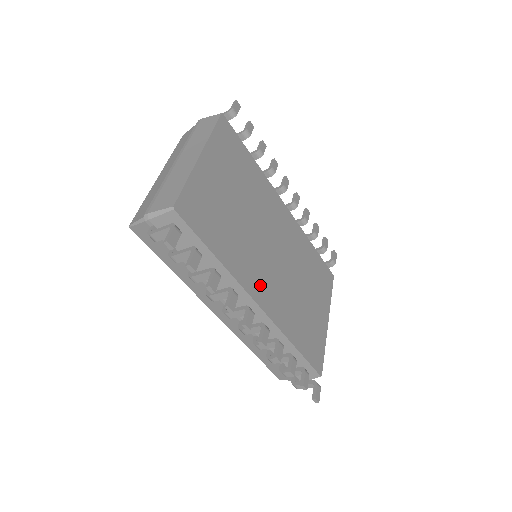
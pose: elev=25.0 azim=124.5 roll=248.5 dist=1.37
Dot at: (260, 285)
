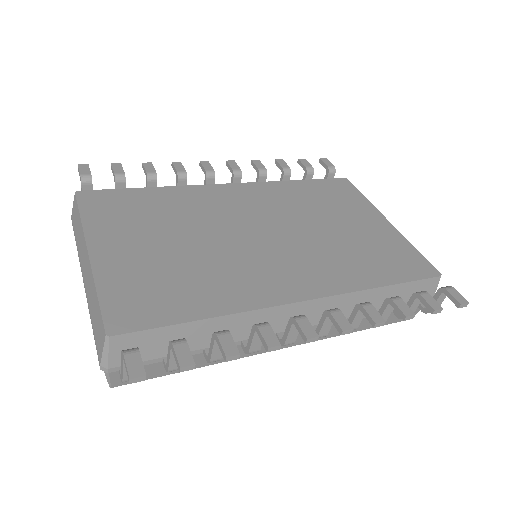
Dot at: (282, 281)
